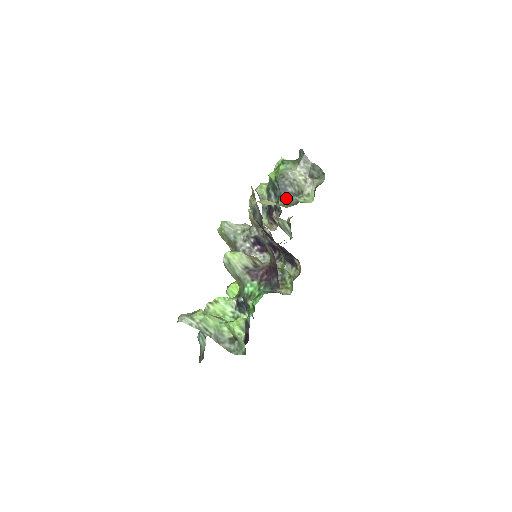
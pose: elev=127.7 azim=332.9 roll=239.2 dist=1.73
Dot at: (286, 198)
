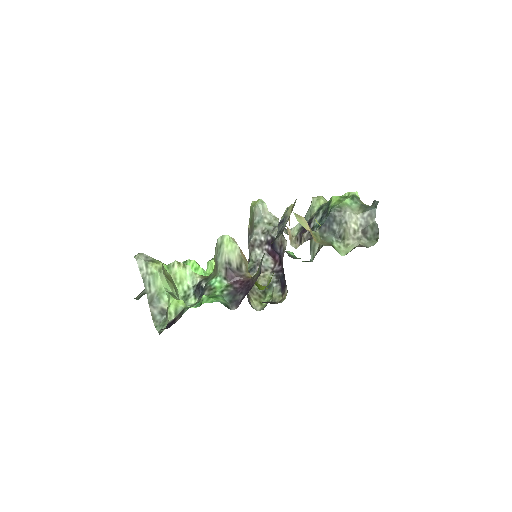
Dot at: (325, 231)
